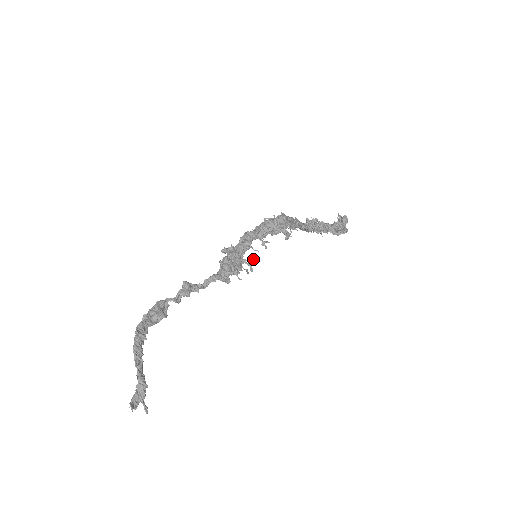
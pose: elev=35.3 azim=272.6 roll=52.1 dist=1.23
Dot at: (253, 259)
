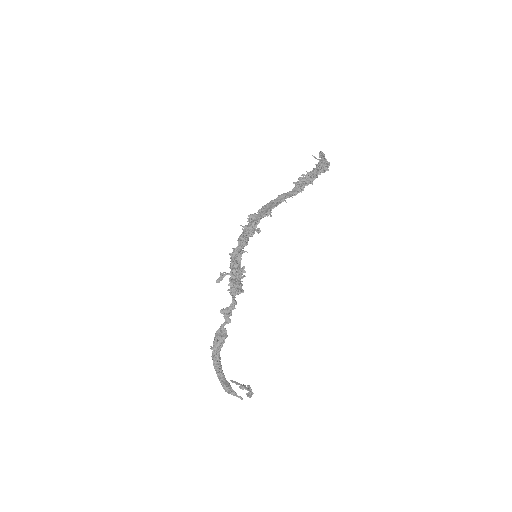
Dot at: (243, 268)
